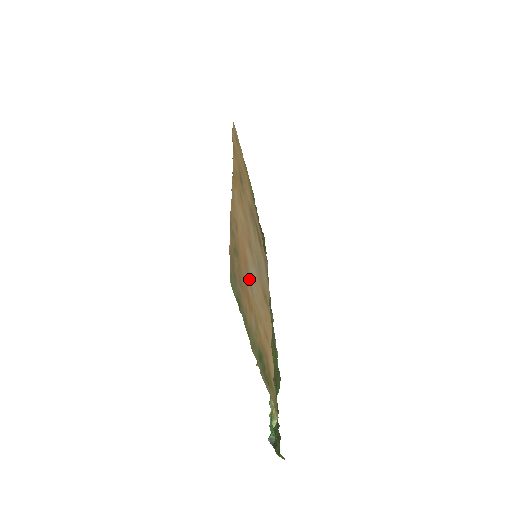
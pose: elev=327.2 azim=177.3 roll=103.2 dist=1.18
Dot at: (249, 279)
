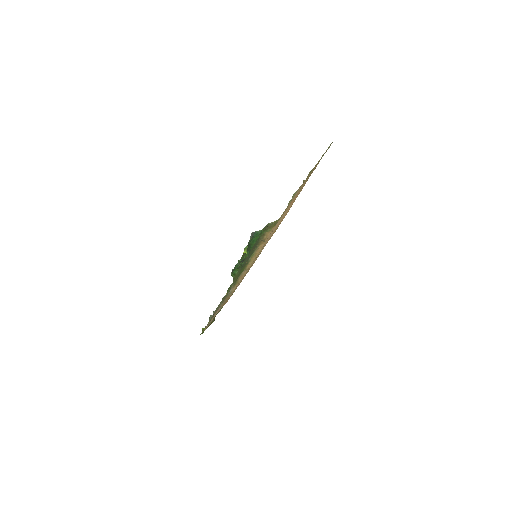
Dot at: occluded
